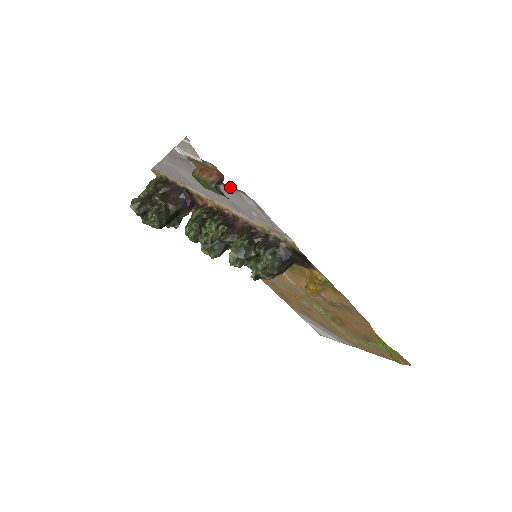
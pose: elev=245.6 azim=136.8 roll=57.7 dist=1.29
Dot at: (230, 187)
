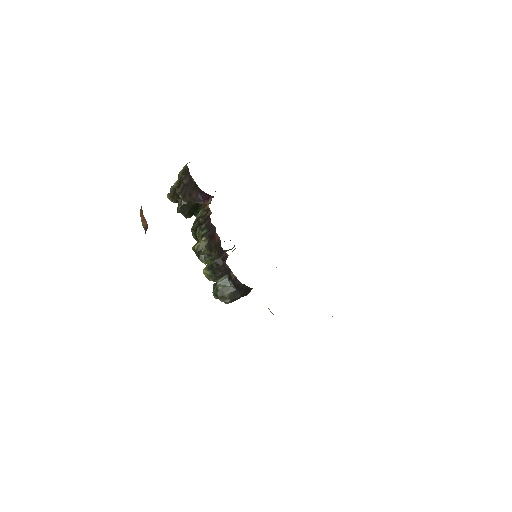
Dot at: occluded
